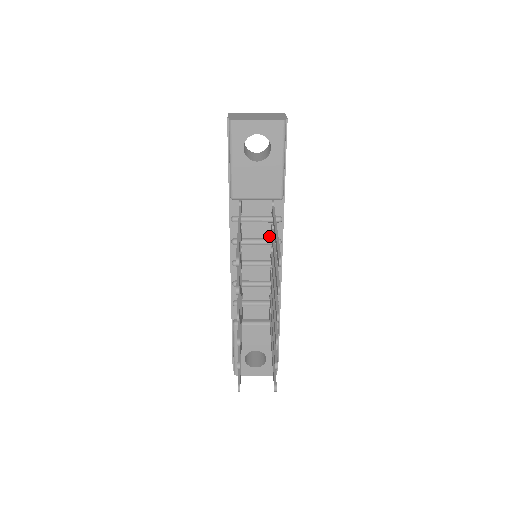
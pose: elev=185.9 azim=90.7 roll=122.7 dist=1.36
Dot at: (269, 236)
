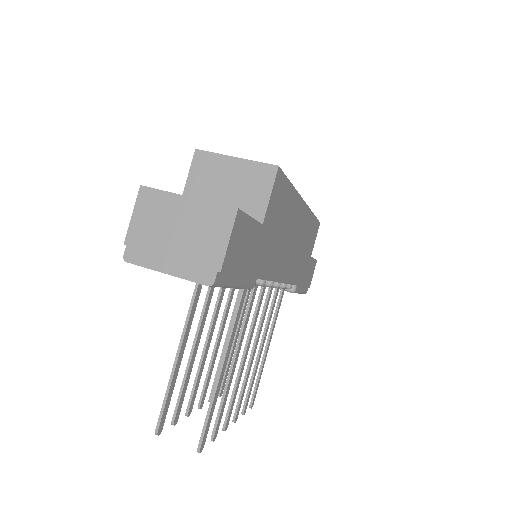
Dot at: occluded
